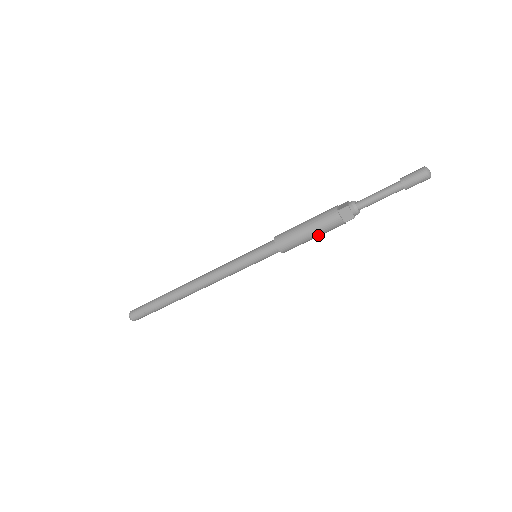
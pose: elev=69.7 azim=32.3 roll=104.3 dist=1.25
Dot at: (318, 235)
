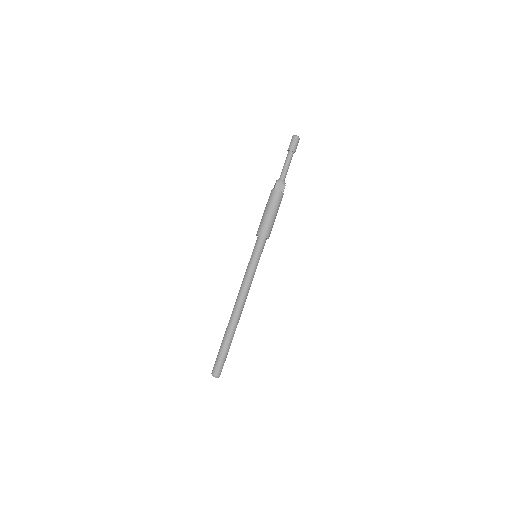
Dot at: (276, 211)
